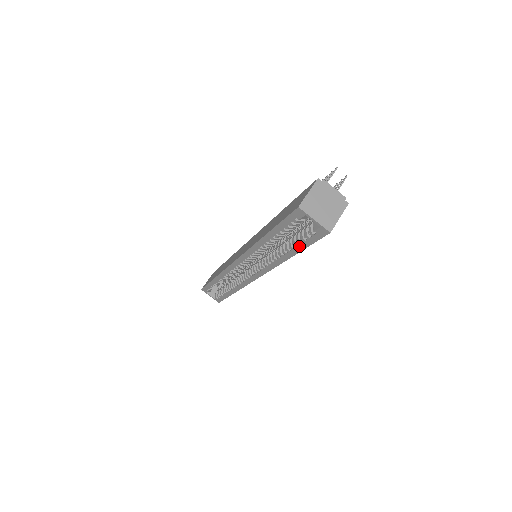
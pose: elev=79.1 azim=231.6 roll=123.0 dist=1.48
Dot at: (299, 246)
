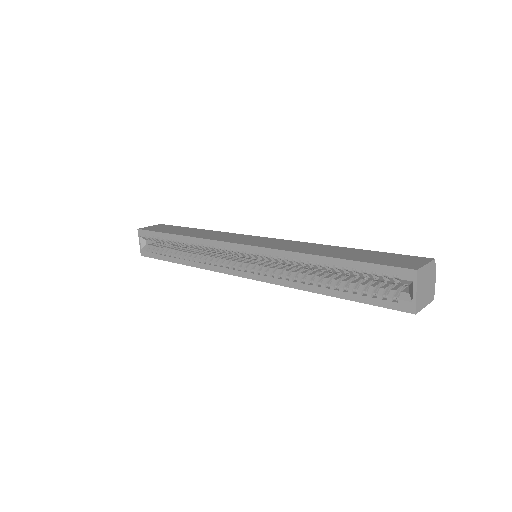
Dot at: (354, 295)
